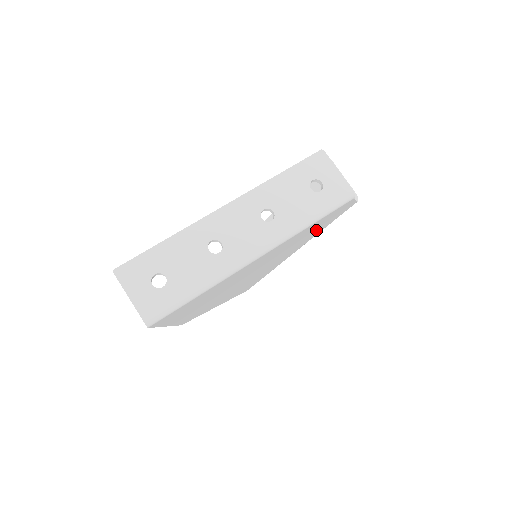
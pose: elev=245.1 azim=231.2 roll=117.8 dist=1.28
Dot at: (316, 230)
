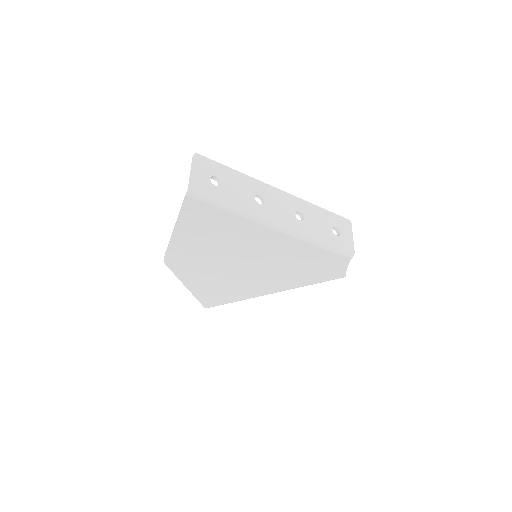
Dot at: (306, 273)
